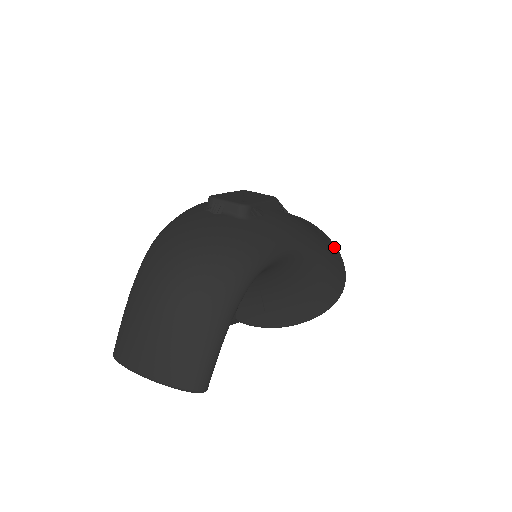
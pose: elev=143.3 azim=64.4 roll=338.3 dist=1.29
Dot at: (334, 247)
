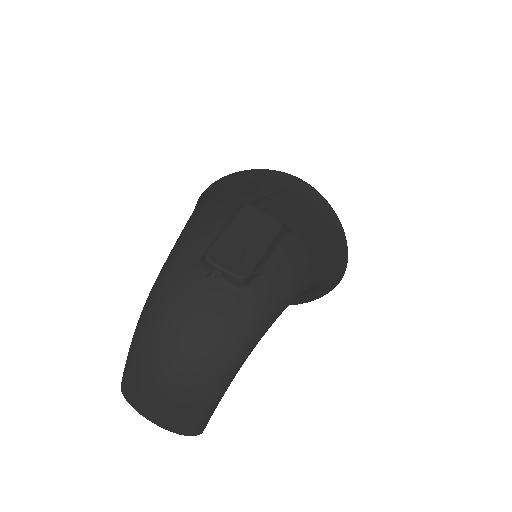
Dot at: (340, 234)
